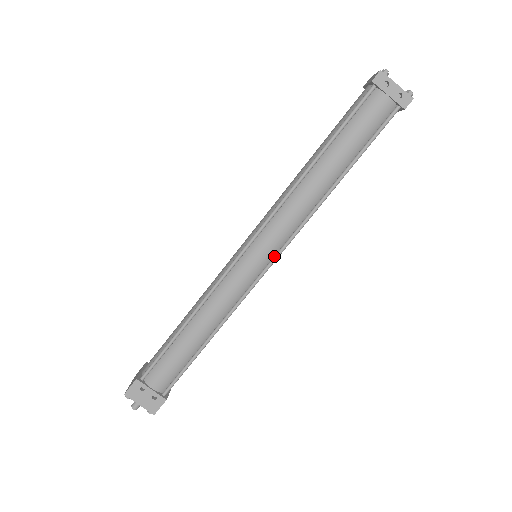
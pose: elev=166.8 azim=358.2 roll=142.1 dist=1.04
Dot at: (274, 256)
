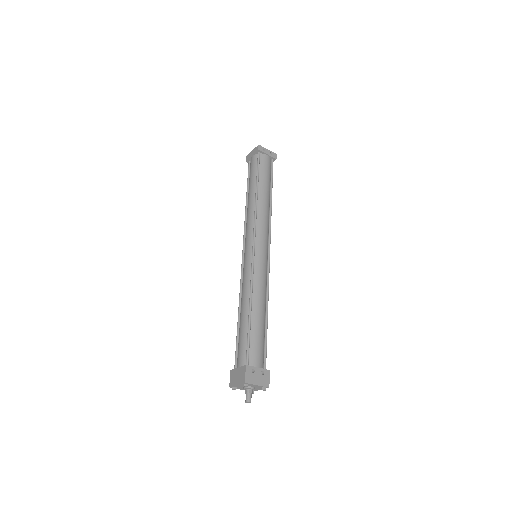
Dot at: (268, 247)
